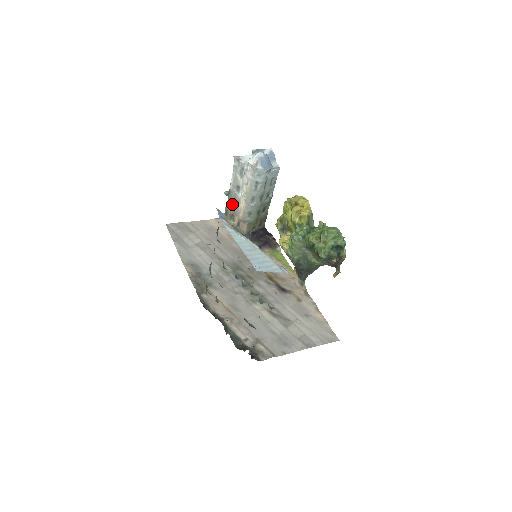
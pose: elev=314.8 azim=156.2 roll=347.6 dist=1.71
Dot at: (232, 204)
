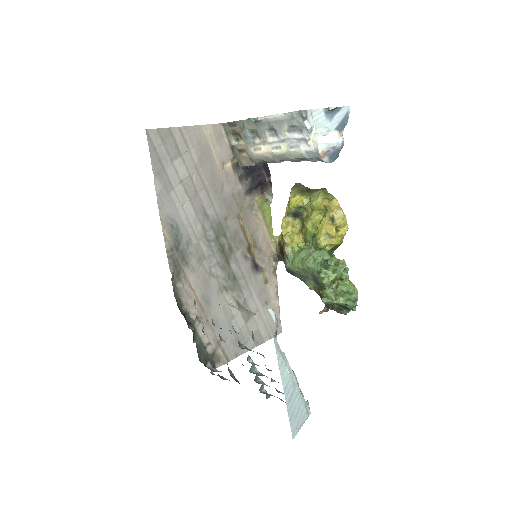
Dot at: (249, 129)
